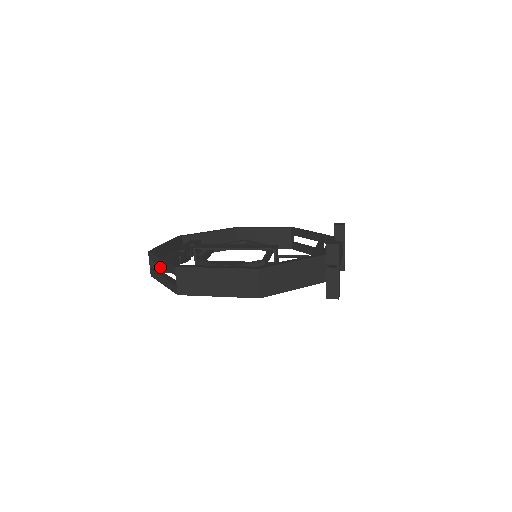
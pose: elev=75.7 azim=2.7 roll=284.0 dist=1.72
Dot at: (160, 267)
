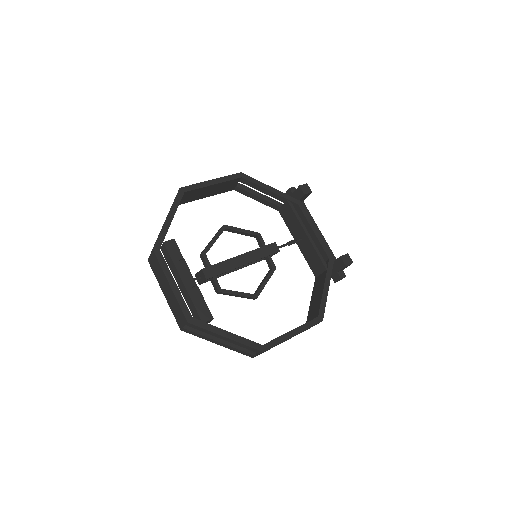
Dot at: occluded
